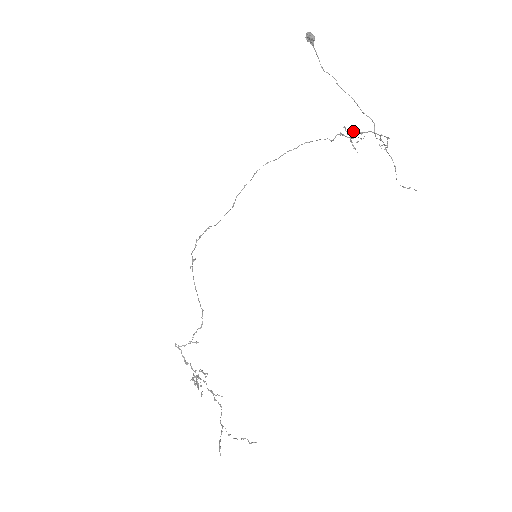
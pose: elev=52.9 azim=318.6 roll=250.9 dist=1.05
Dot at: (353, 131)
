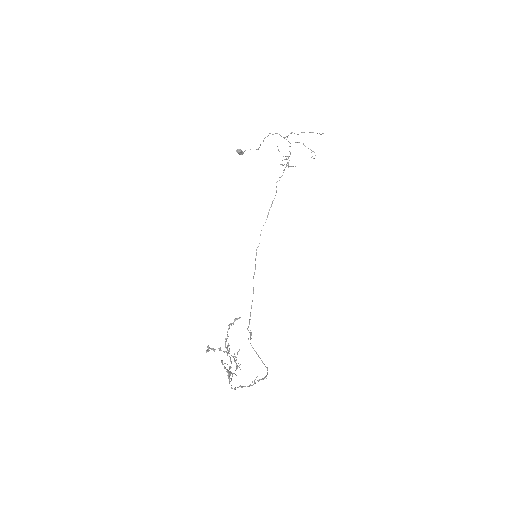
Dot at: occluded
